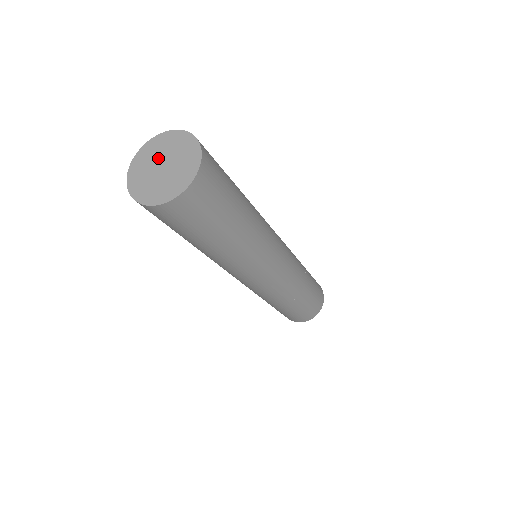
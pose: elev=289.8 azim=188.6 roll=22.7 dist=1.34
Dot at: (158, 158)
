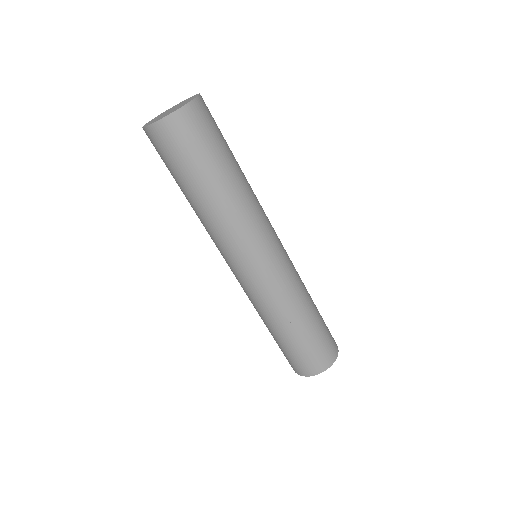
Dot at: (175, 107)
